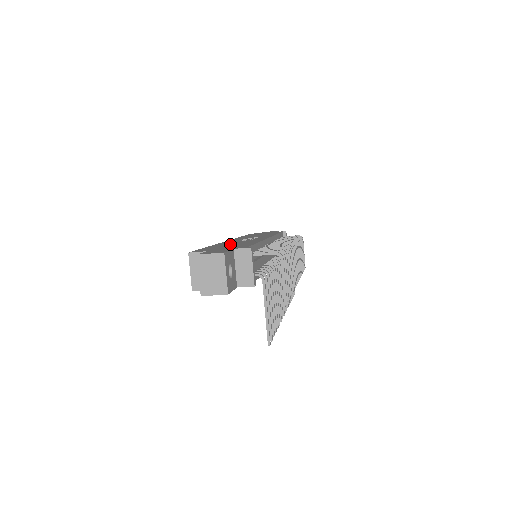
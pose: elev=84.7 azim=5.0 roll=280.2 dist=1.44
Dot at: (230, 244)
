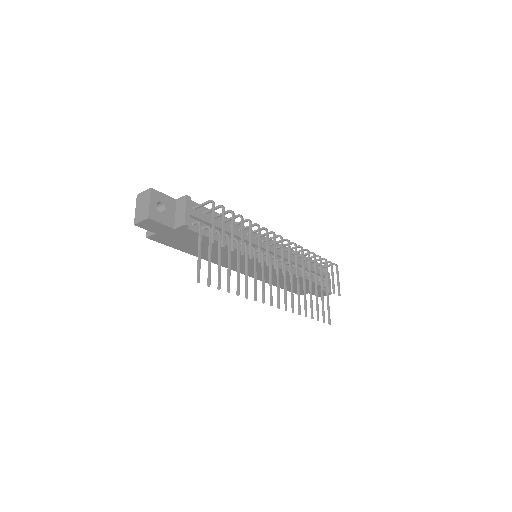
Dot at: occluded
